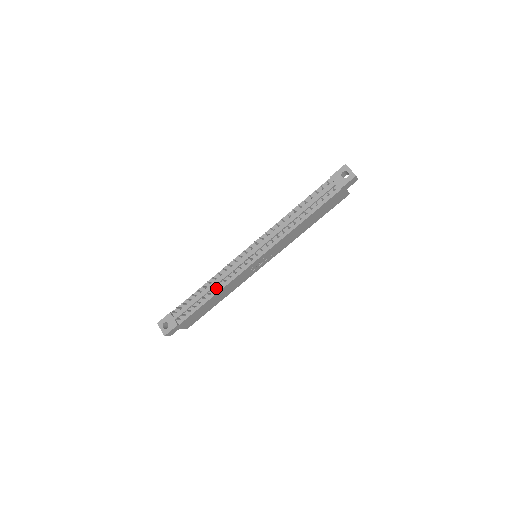
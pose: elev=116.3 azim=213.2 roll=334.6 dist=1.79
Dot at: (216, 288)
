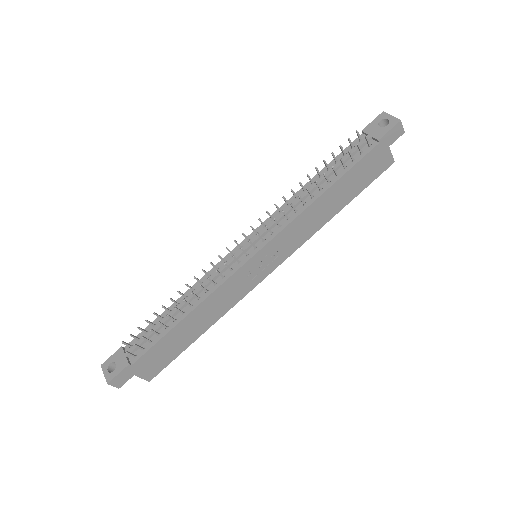
Dot at: (192, 303)
